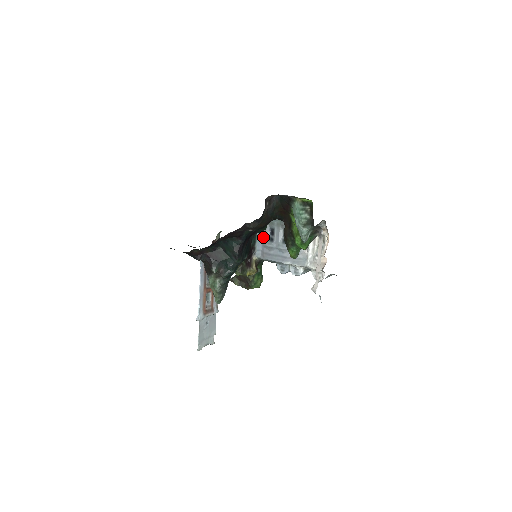
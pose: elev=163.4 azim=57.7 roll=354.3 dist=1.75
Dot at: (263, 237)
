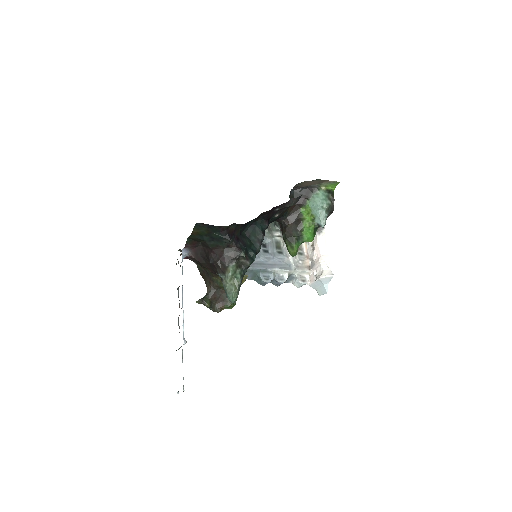
Dot at: occluded
